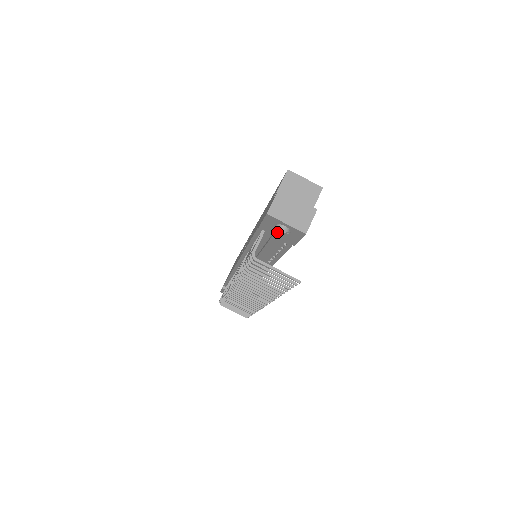
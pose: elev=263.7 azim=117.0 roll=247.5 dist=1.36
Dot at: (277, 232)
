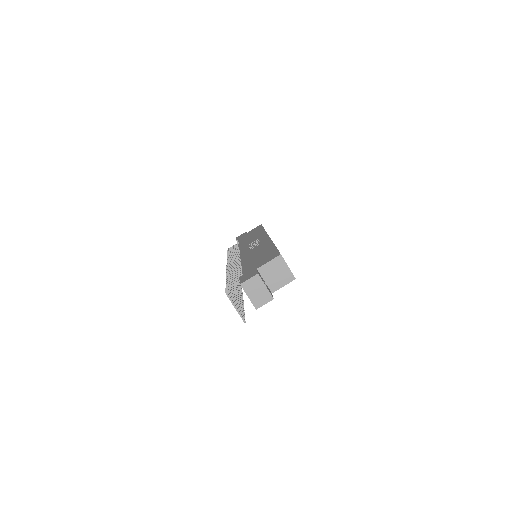
Dot at: occluded
